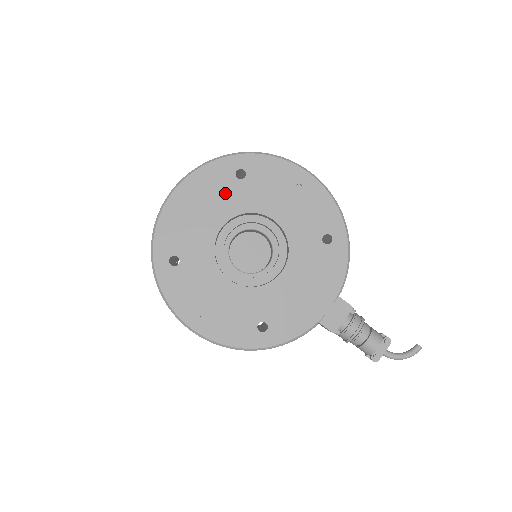
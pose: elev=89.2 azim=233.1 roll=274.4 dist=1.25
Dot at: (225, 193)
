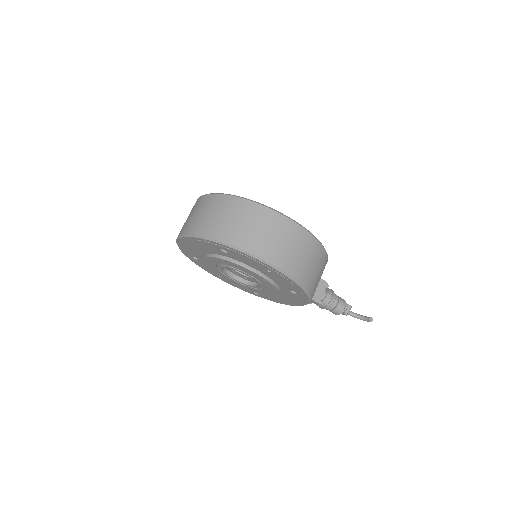
Dot at: (216, 252)
